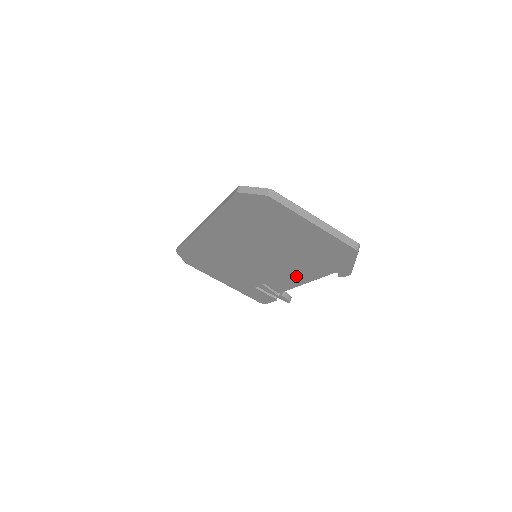
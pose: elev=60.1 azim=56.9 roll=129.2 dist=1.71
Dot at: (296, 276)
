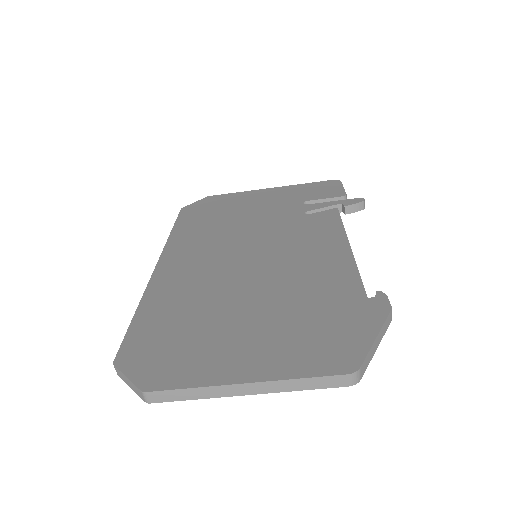
Dot at: occluded
